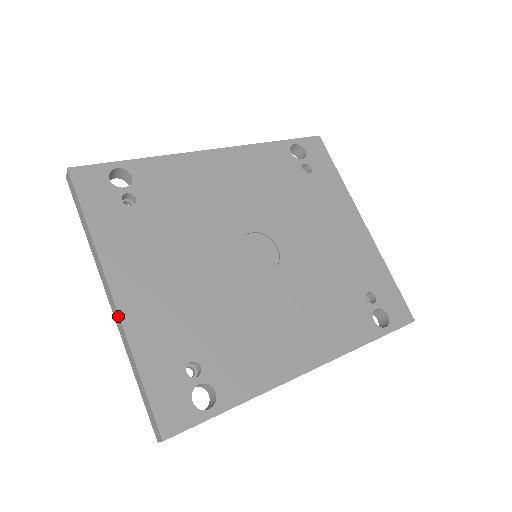
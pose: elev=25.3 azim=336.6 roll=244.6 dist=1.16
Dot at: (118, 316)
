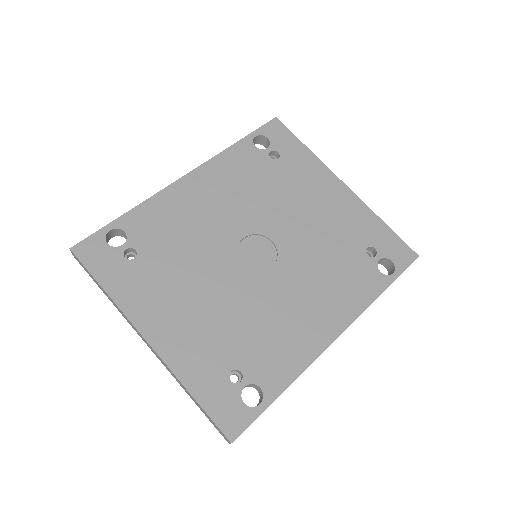
Dot at: (159, 357)
